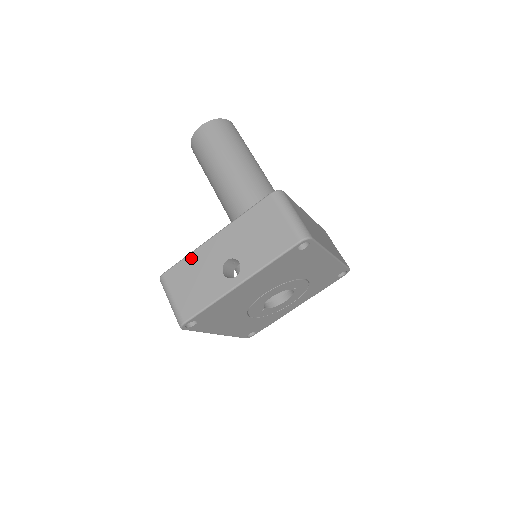
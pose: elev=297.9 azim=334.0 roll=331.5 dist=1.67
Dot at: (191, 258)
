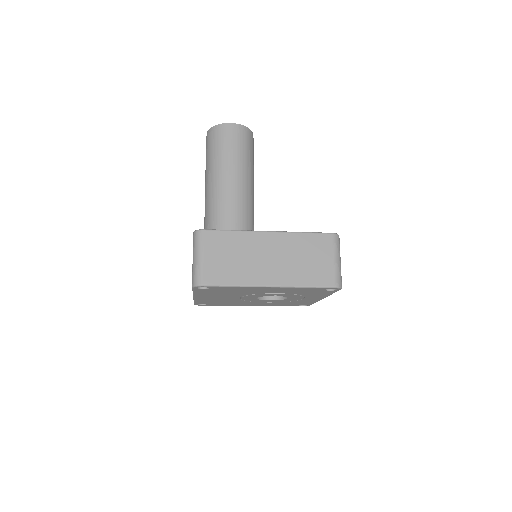
Dot at: occluded
